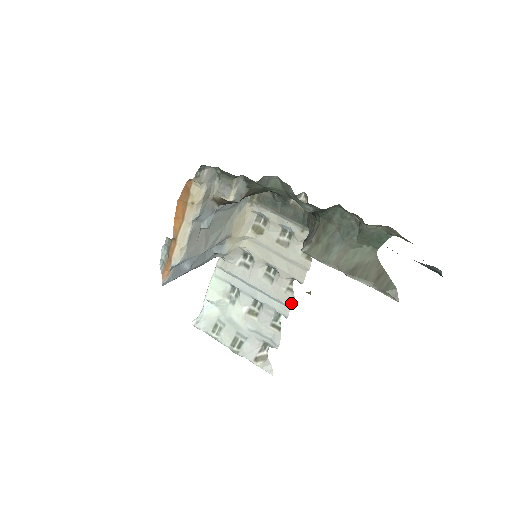
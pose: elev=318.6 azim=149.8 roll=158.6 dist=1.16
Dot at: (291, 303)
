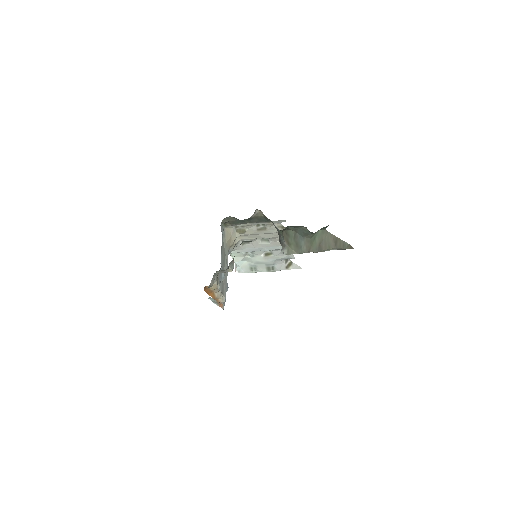
Dot at: occluded
